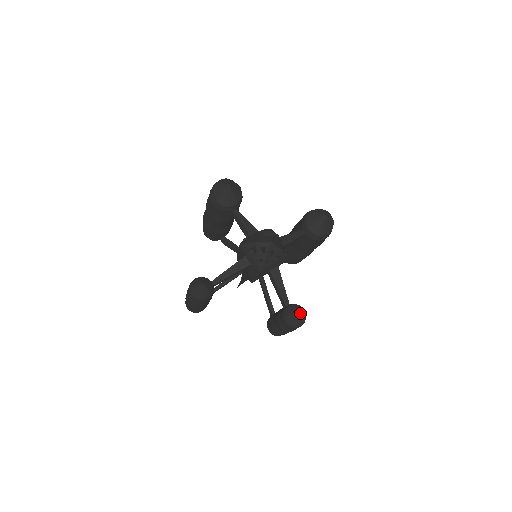
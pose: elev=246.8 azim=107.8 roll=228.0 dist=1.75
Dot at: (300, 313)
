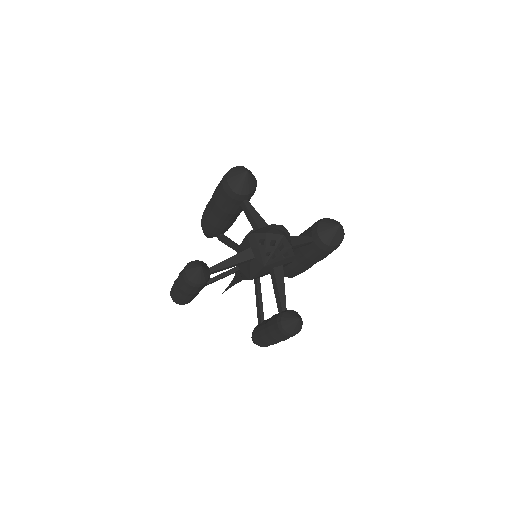
Dot at: (299, 319)
